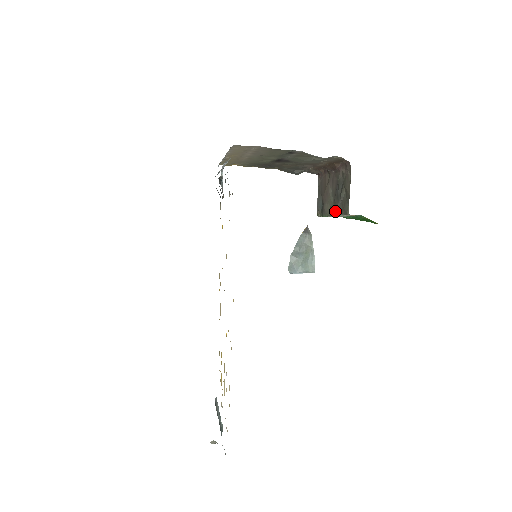
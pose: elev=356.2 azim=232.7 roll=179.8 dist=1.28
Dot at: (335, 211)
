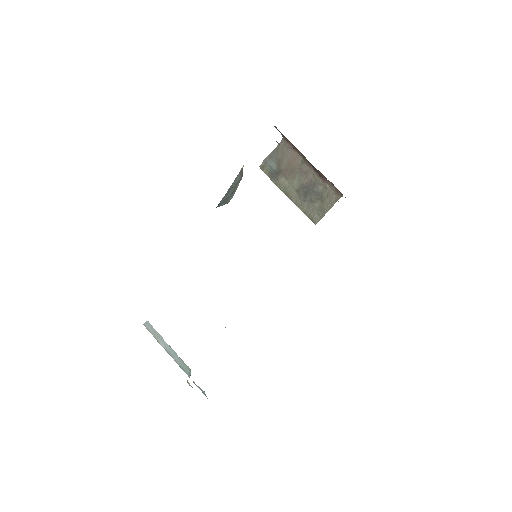
Dot at: (296, 200)
